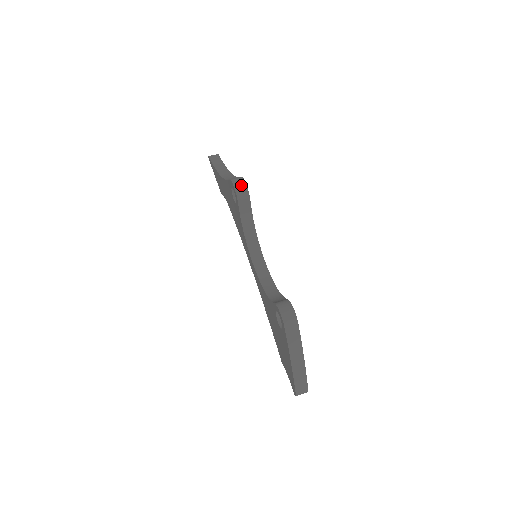
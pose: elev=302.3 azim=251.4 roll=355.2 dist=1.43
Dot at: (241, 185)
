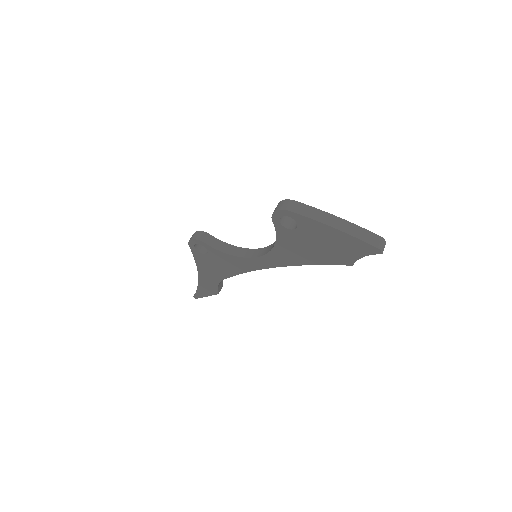
Dot at: (194, 235)
